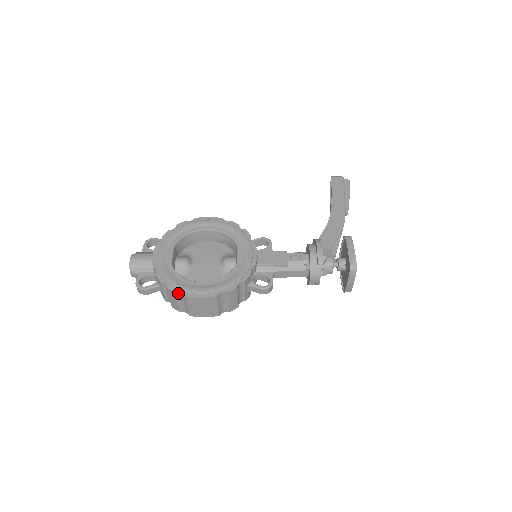
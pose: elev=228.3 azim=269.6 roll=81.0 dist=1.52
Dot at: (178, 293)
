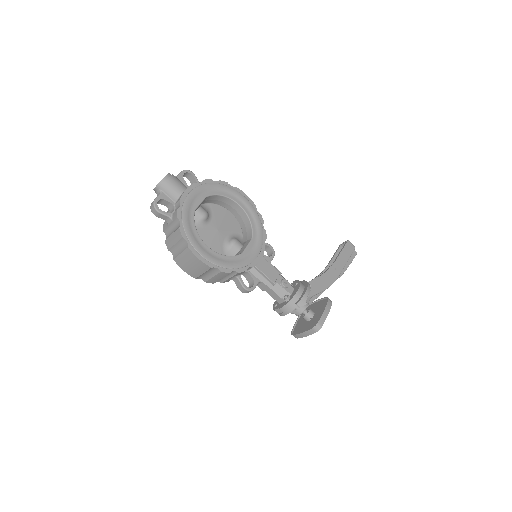
Dot at: (184, 240)
